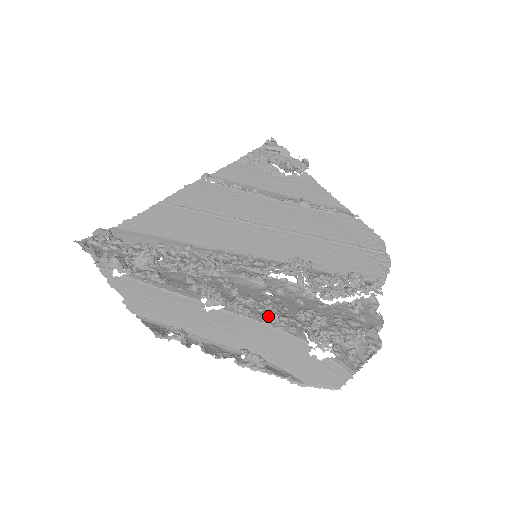
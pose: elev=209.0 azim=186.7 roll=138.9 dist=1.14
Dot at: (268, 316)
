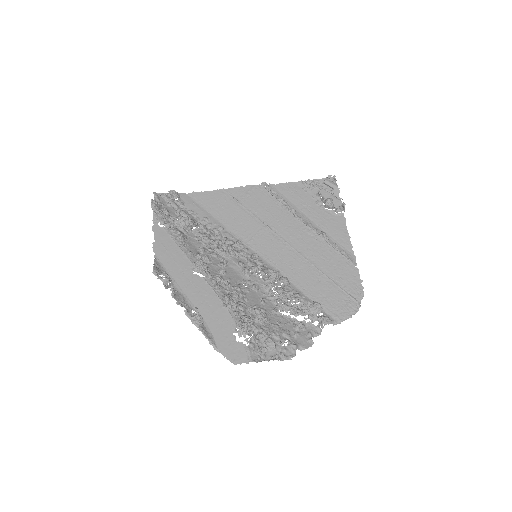
Dot at: (224, 297)
